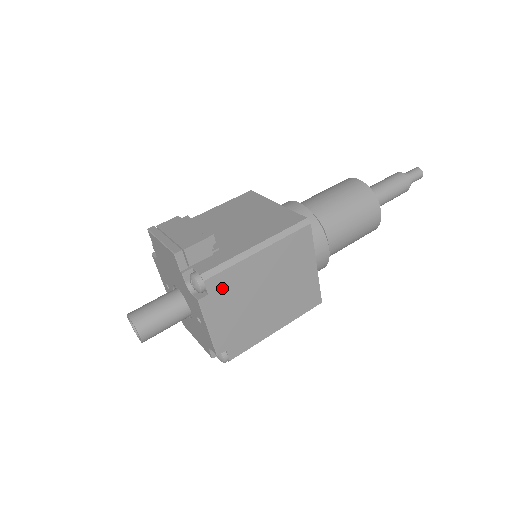
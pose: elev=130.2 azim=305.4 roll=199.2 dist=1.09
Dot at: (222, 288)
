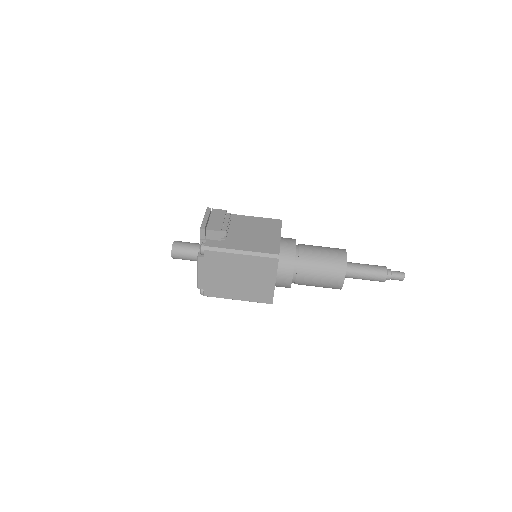
Dot at: (212, 259)
